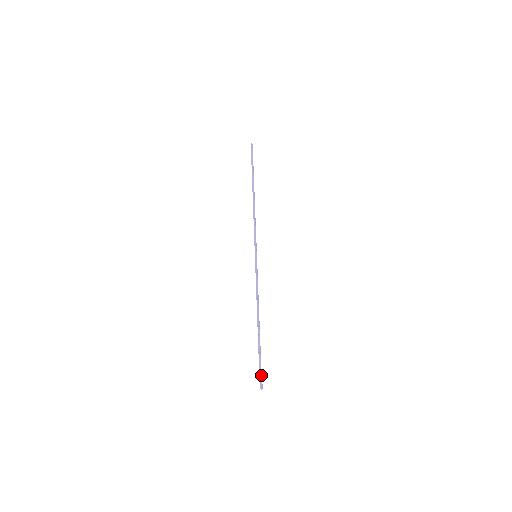
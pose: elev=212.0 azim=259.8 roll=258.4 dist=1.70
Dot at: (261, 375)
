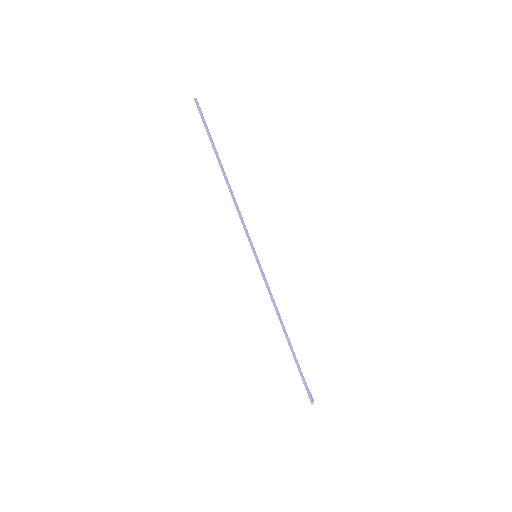
Dot at: (308, 389)
